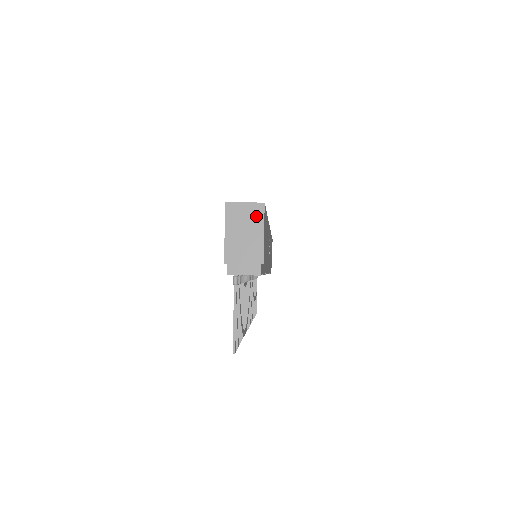
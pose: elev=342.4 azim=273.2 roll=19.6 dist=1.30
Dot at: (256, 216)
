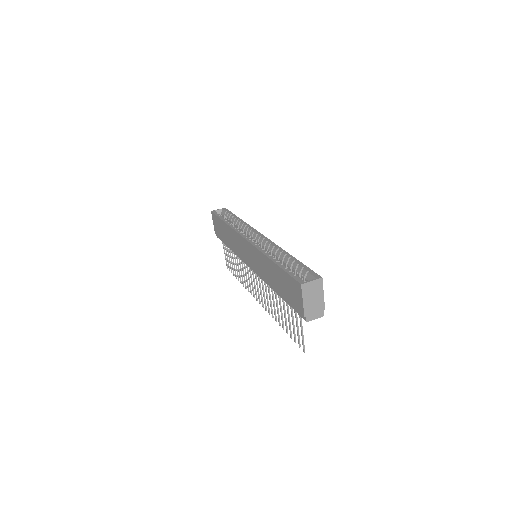
Dot at: (319, 286)
